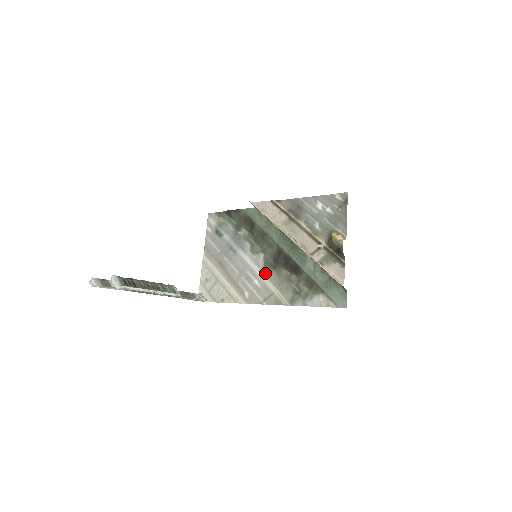
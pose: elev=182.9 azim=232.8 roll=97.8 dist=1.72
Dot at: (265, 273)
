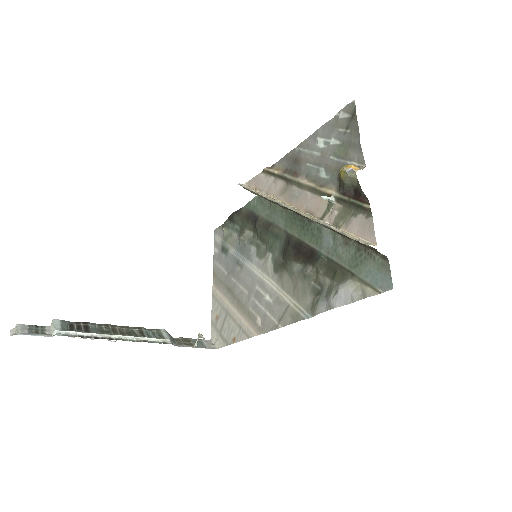
Dot at: (275, 279)
